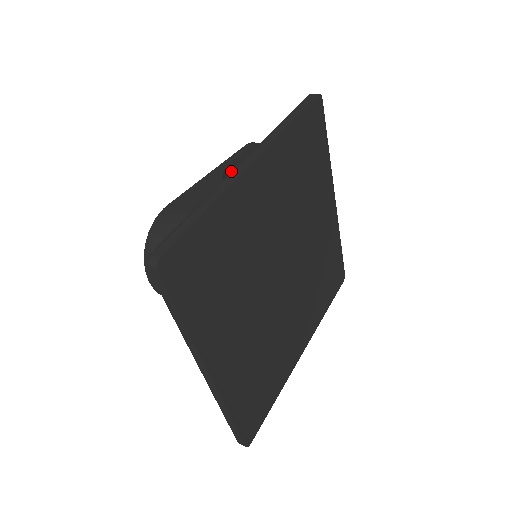
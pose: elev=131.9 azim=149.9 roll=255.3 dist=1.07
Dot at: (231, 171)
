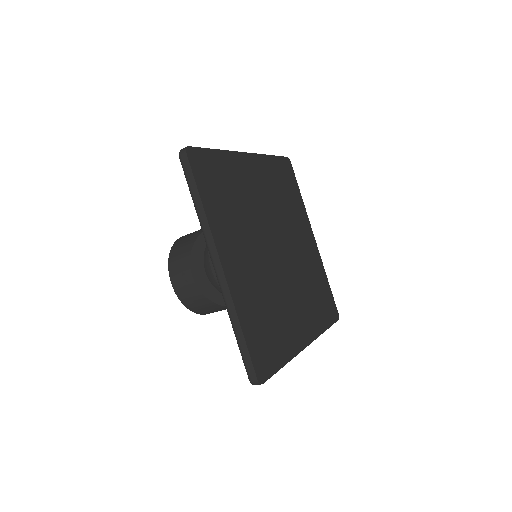
Dot at: occluded
